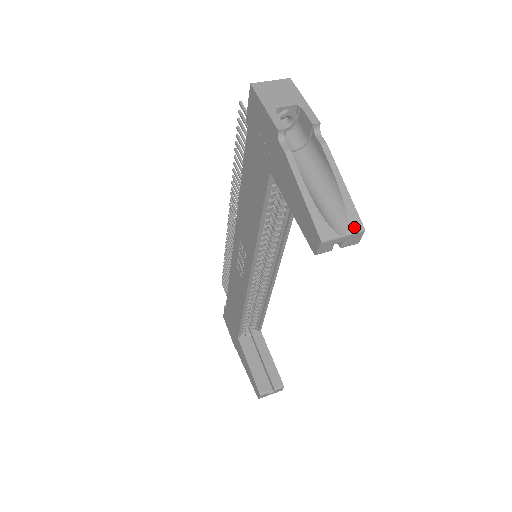
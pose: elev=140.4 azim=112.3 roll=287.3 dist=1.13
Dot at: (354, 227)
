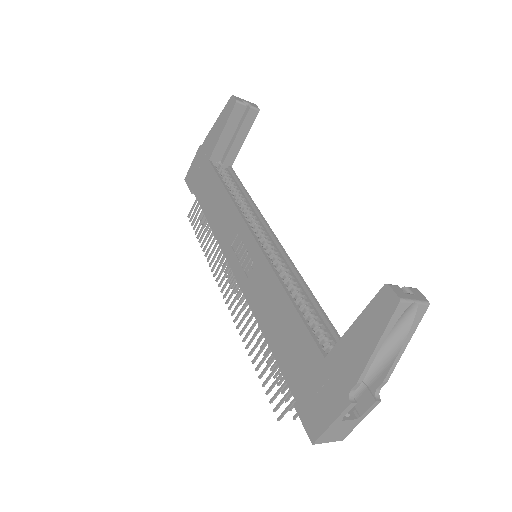
Dot at: occluded
